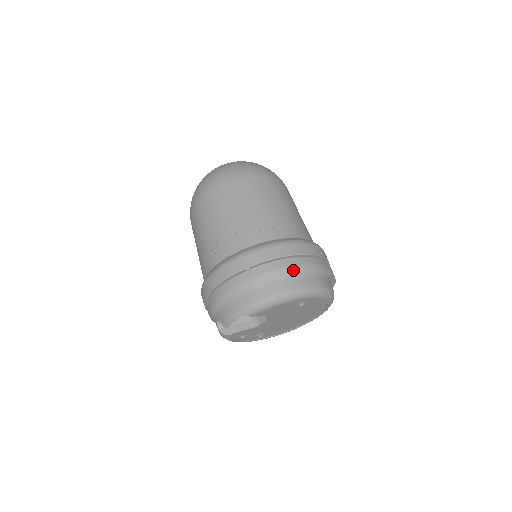
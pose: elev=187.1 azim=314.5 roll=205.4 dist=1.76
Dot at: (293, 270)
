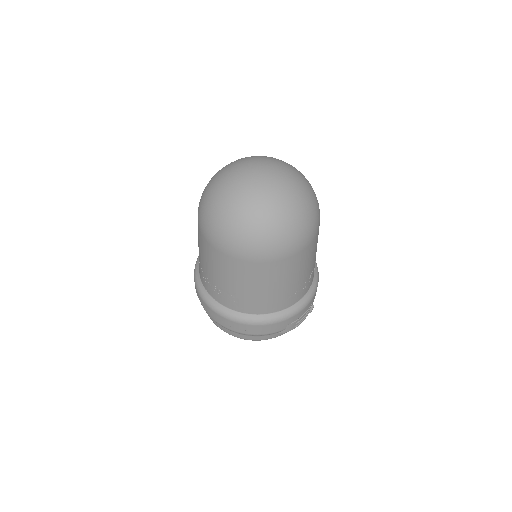
Dot at: occluded
